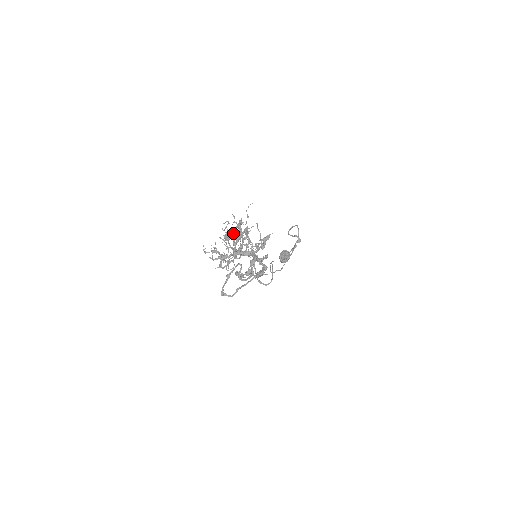
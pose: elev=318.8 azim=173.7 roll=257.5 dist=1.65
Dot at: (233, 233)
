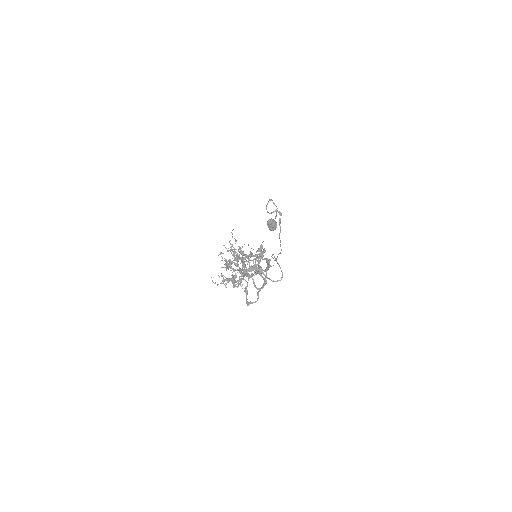
Dot at: occluded
